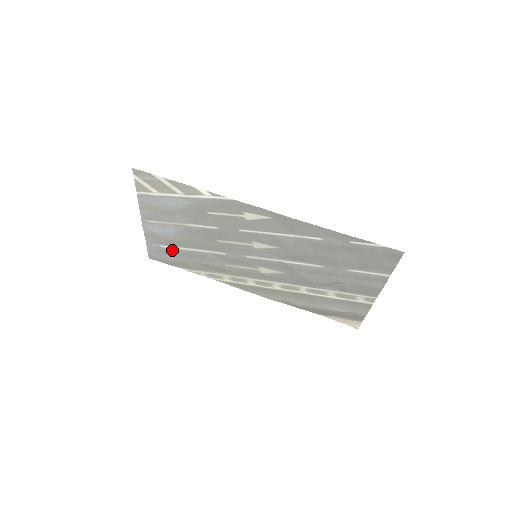
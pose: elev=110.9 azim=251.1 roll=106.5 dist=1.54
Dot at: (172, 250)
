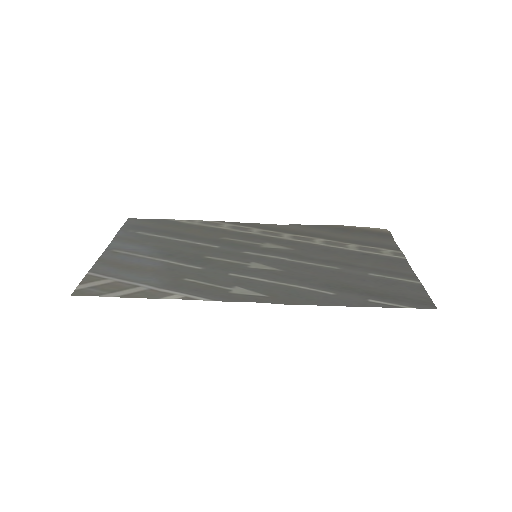
Dot at: (153, 233)
